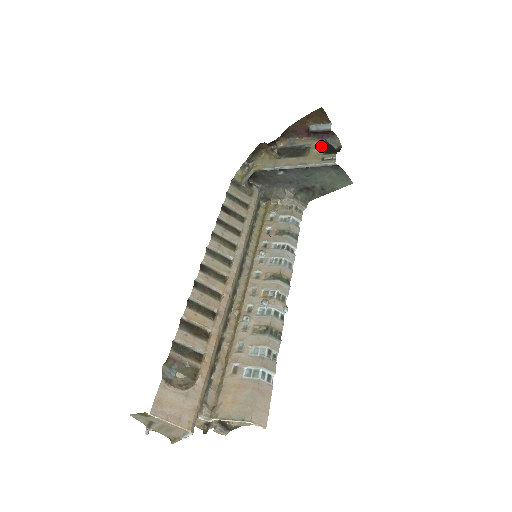
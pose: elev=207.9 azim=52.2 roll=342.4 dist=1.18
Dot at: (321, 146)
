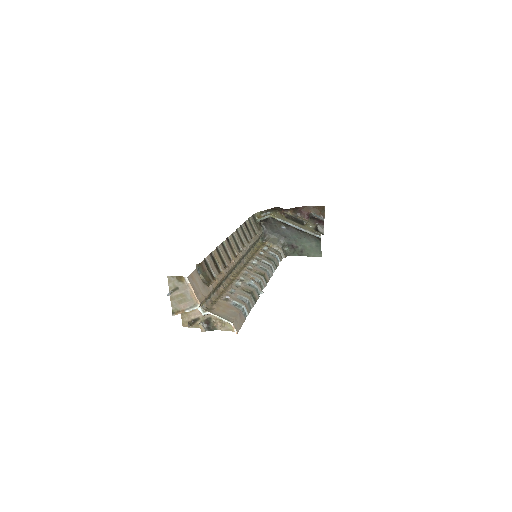
Dot at: (314, 226)
